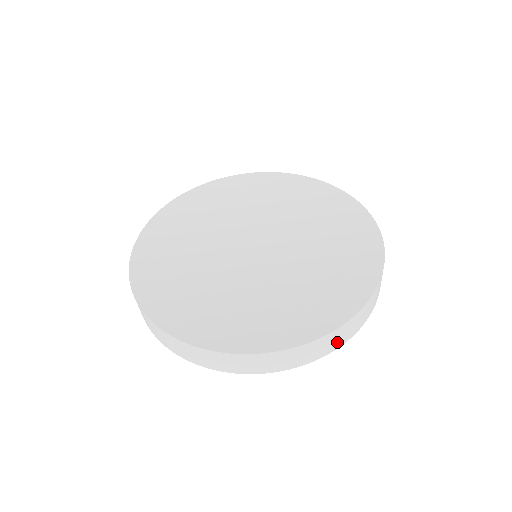
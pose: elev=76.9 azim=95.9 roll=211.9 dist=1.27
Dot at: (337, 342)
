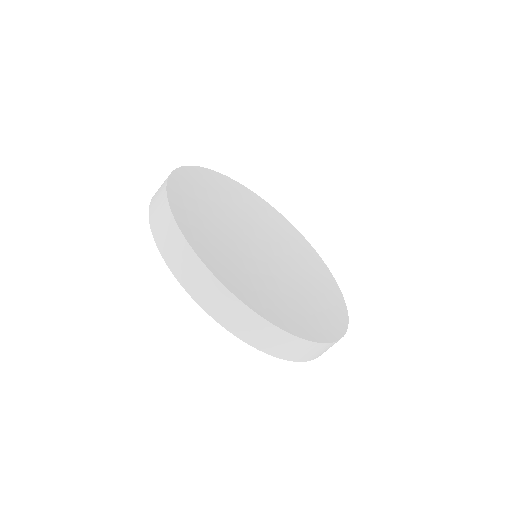
Dot at: occluded
